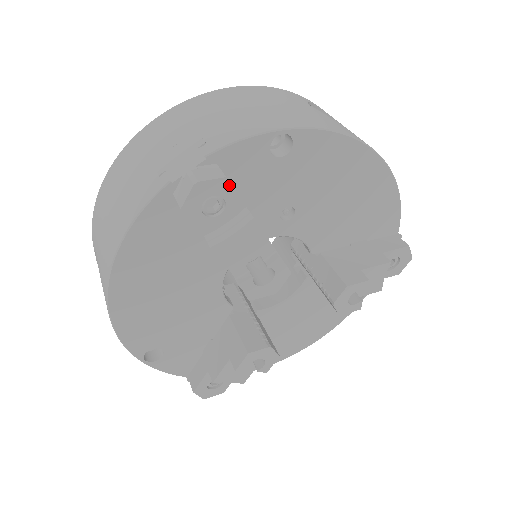
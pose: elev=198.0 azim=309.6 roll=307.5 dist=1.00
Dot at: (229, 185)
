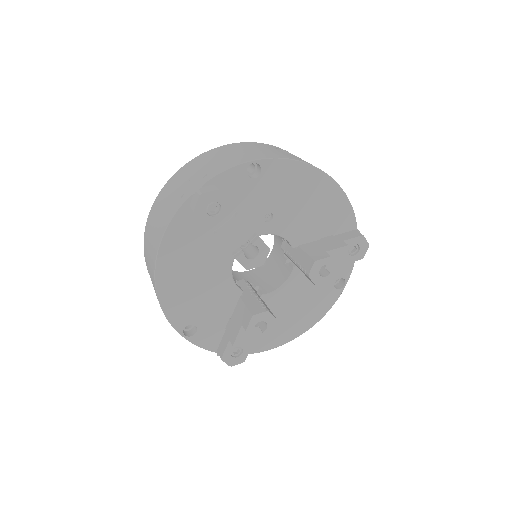
Dot at: (221, 195)
